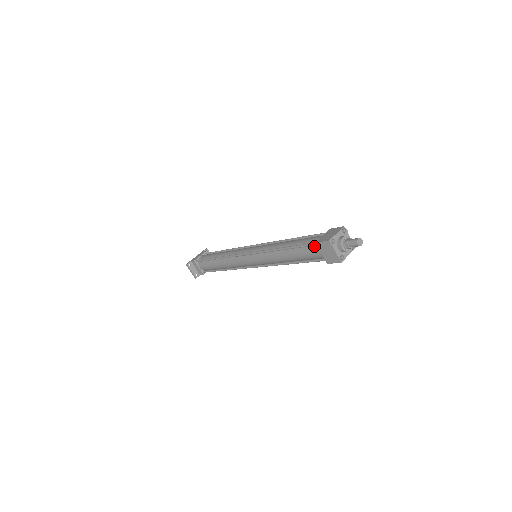
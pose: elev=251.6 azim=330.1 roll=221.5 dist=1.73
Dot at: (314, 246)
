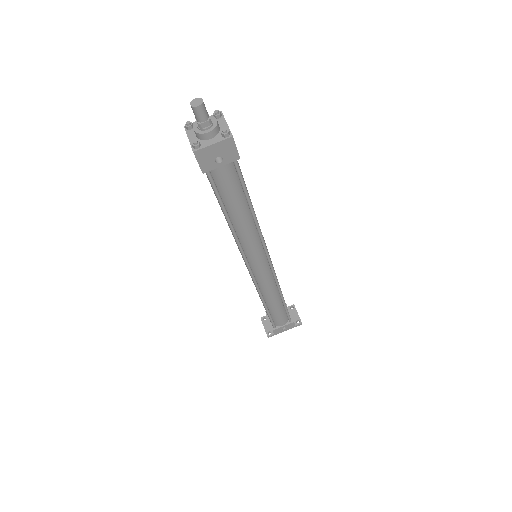
Dot at: occluded
